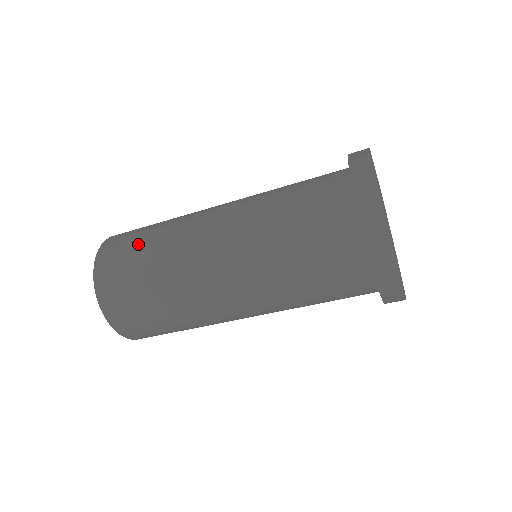
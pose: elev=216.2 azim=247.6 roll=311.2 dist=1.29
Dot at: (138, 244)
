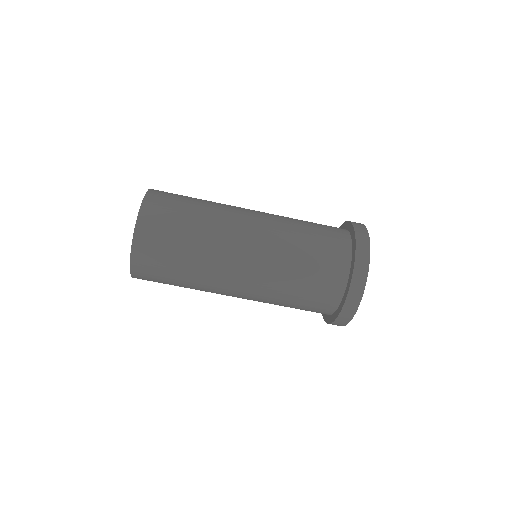
Dot at: occluded
